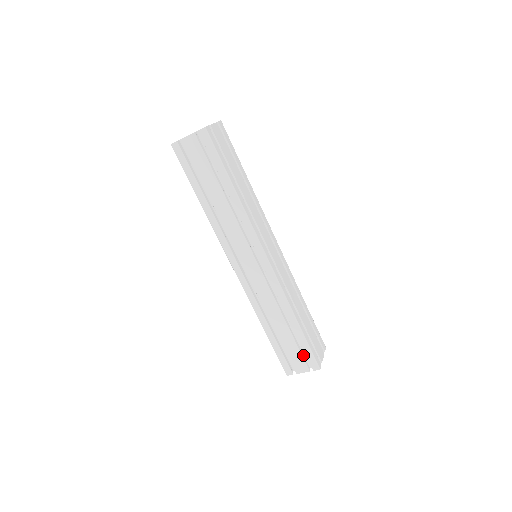
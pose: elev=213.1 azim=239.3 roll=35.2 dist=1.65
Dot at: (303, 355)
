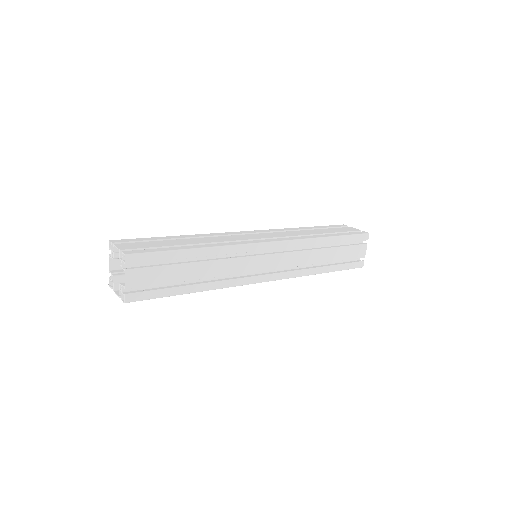
Dot at: occluded
